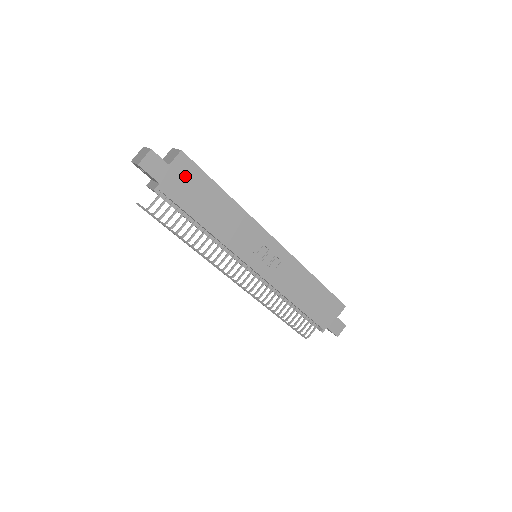
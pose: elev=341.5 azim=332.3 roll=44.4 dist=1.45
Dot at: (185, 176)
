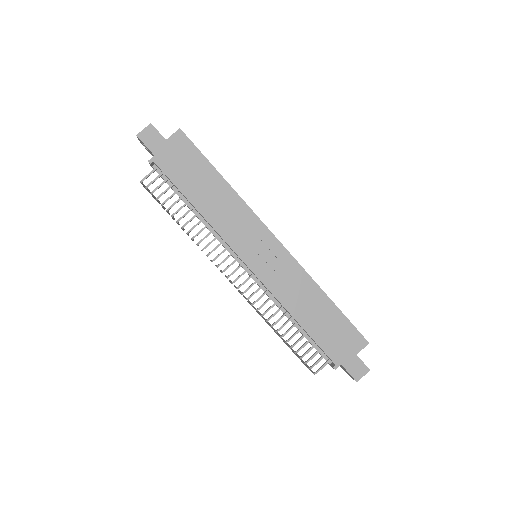
Dot at: (181, 153)
